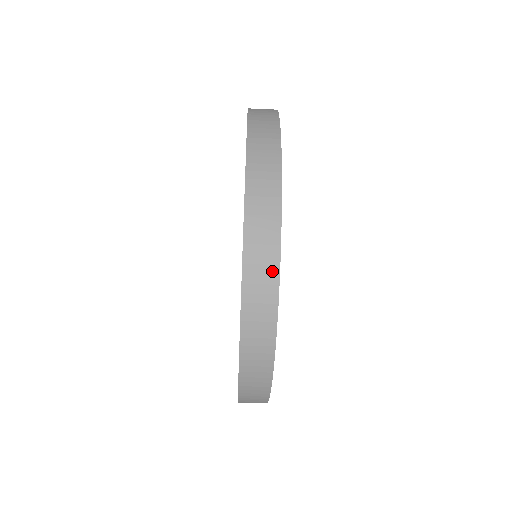
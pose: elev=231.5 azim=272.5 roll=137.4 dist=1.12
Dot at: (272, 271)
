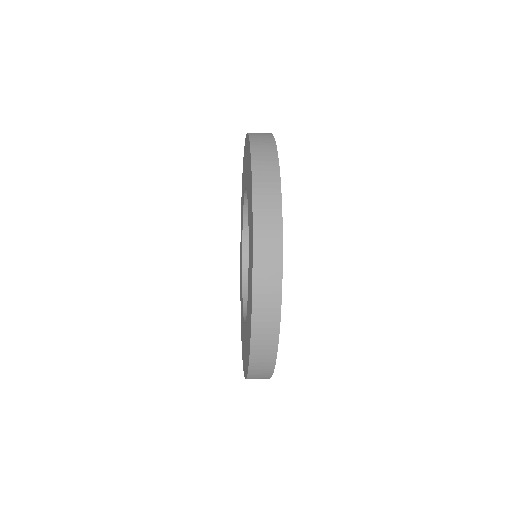
Dot at: (272, 348)
